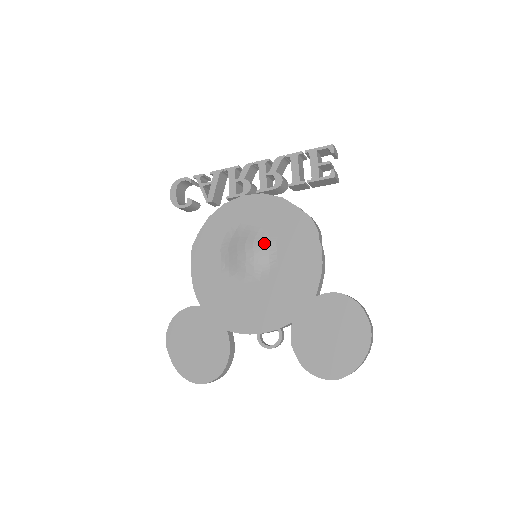
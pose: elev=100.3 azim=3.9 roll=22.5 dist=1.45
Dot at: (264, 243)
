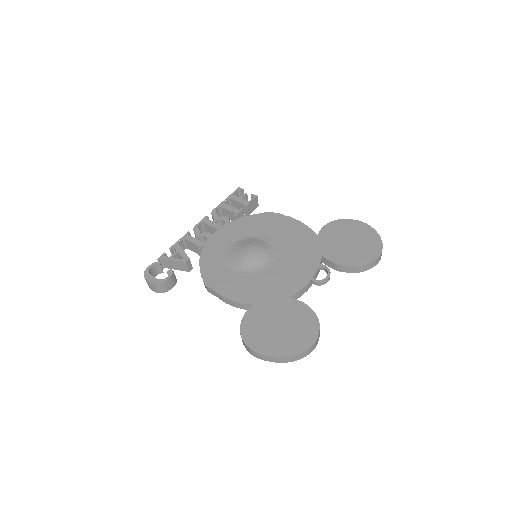
Dot at: (255, 240)
